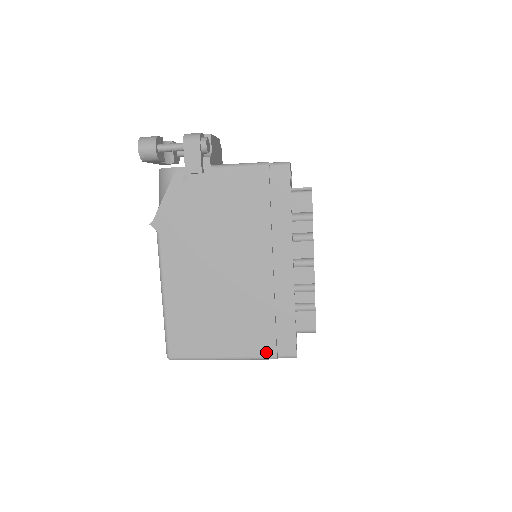
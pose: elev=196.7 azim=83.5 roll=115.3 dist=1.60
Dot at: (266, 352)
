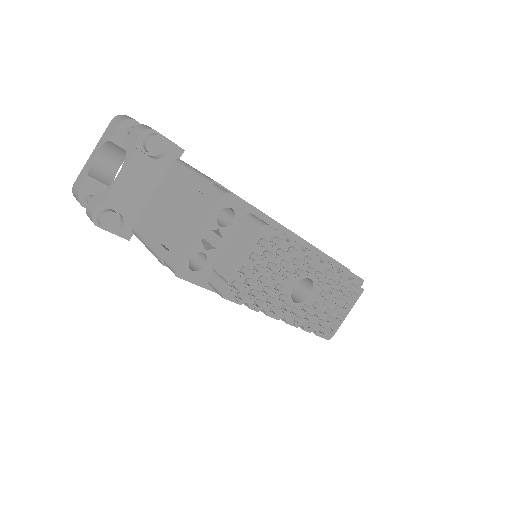
Dot at: occluded
